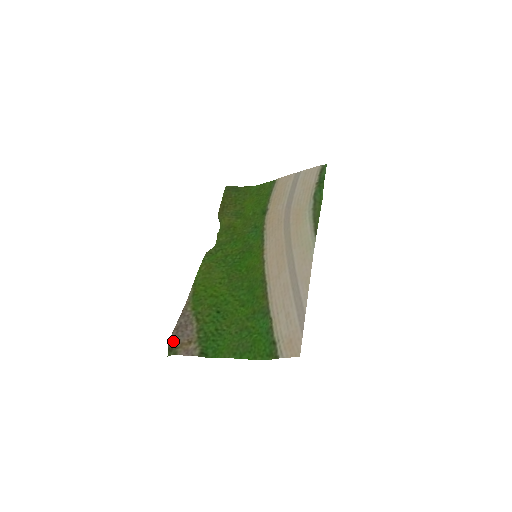
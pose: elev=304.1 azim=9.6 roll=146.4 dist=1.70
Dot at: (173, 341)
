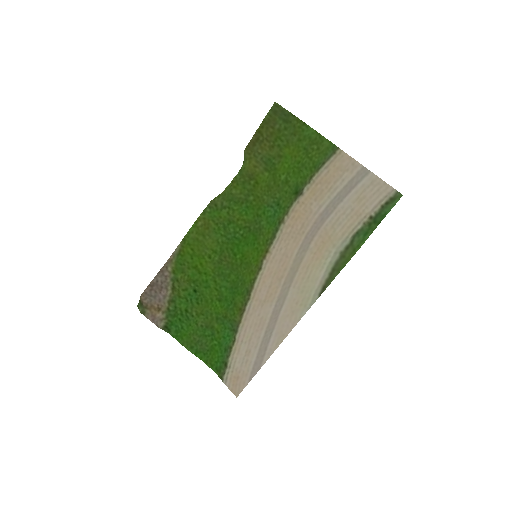
Dot at: (145, 298)
